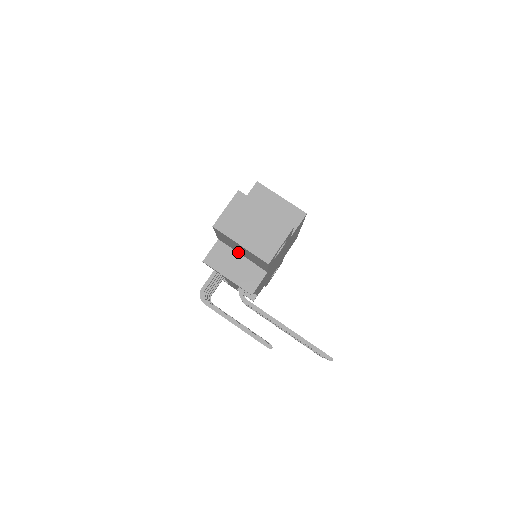
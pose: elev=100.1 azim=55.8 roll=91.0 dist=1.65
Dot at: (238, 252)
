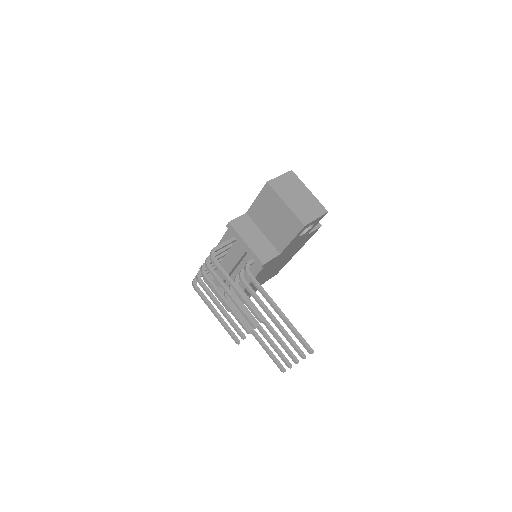
Dot at: (261, 228)
